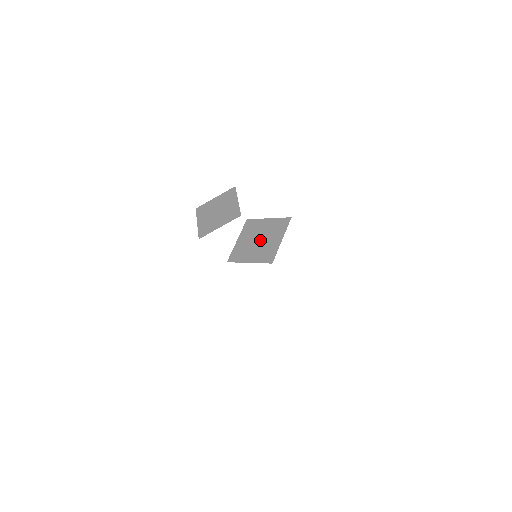
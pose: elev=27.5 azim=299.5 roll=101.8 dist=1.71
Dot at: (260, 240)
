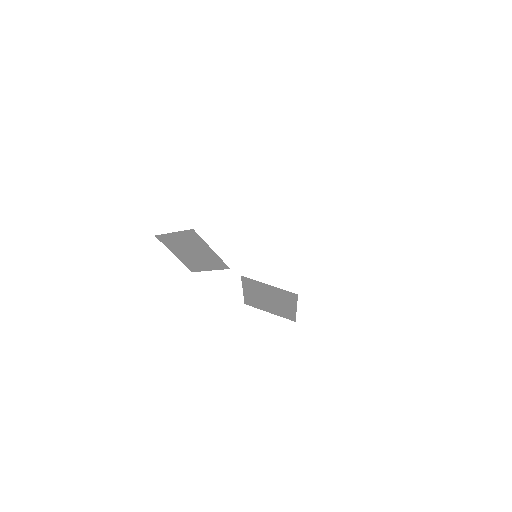
Dot at: (271, 301)
